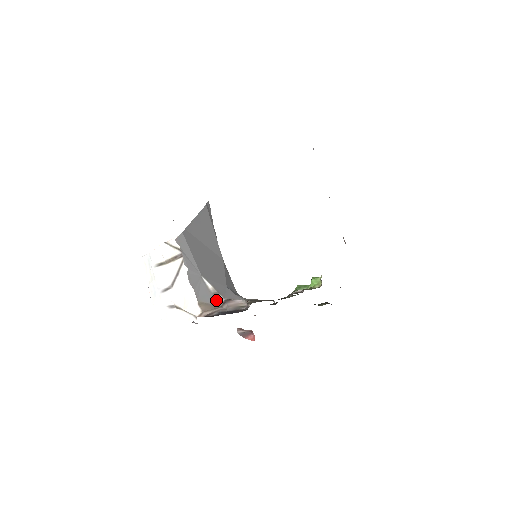
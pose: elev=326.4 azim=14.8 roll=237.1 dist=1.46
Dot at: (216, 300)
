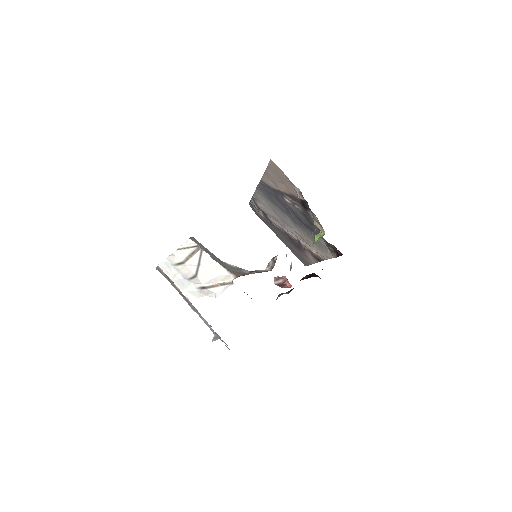
Dot at: (243, 271)
